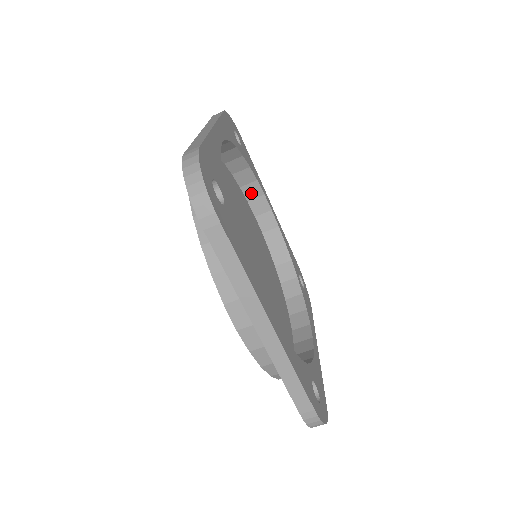
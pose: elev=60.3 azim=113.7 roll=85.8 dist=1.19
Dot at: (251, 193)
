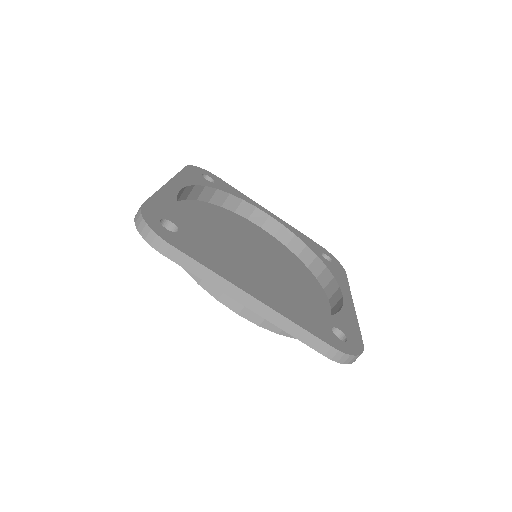
Dot at: (246, 212)
